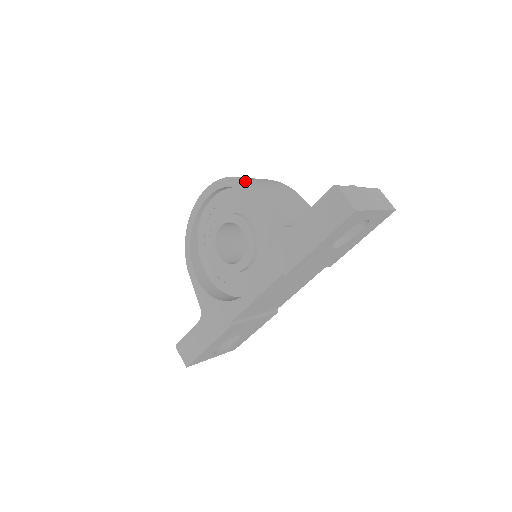
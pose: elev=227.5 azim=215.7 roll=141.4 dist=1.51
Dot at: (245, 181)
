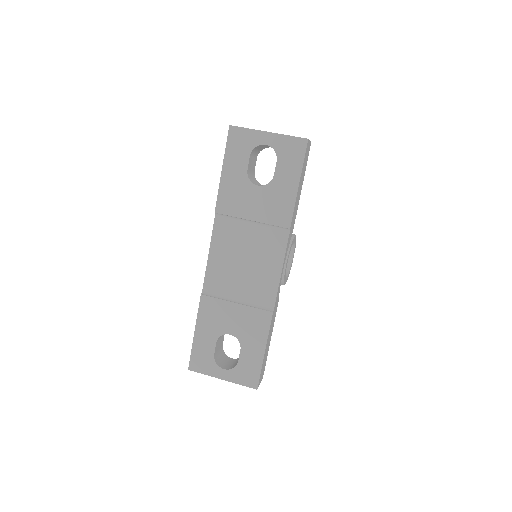
Dot at: occluded
